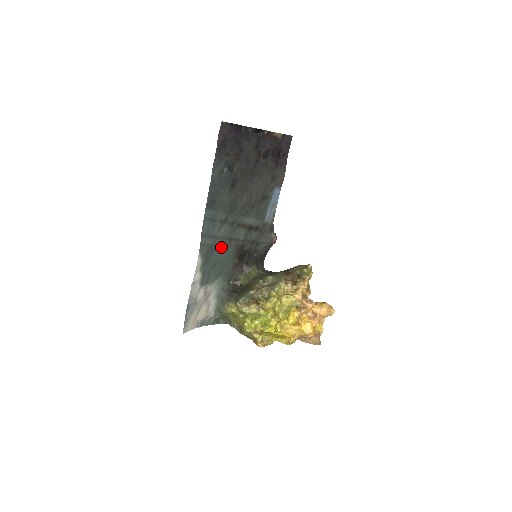
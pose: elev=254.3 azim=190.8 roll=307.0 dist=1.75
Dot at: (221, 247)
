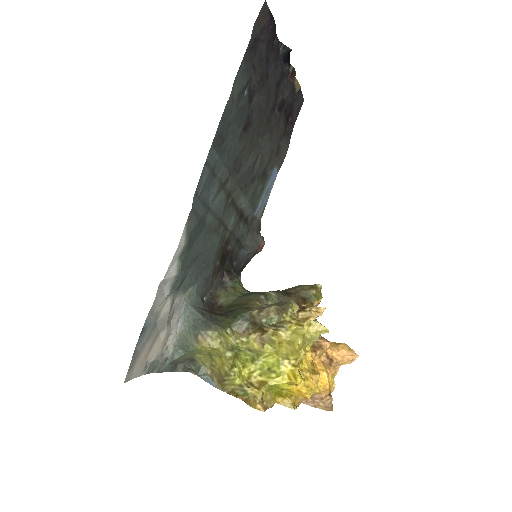
Dot at: (208, 230)
